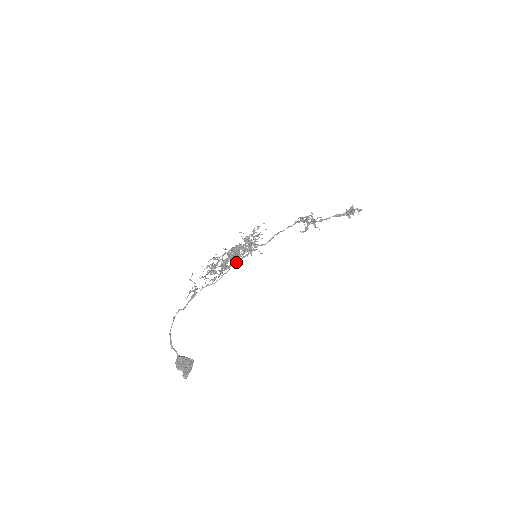
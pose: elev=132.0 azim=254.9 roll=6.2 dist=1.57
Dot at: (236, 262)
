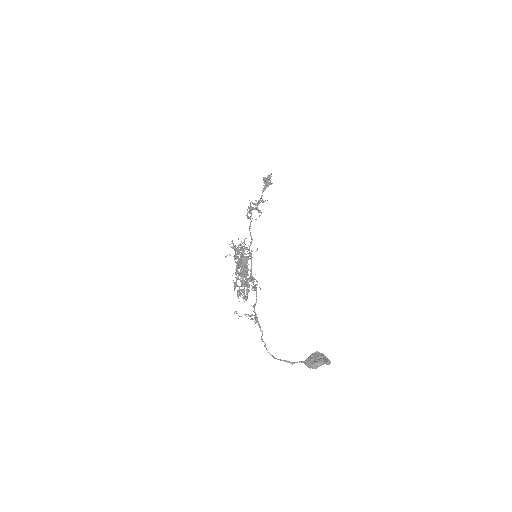
Dot at: (251, 269)
